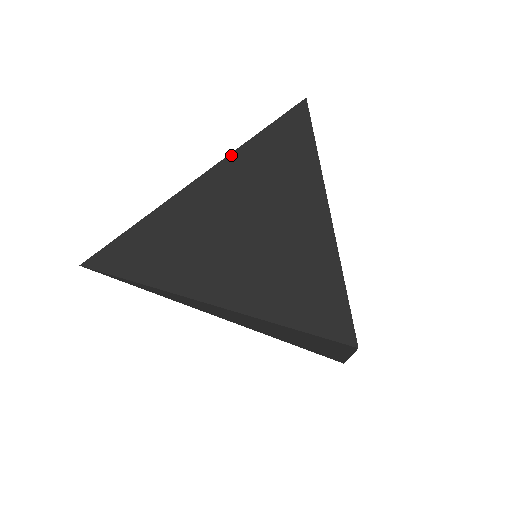
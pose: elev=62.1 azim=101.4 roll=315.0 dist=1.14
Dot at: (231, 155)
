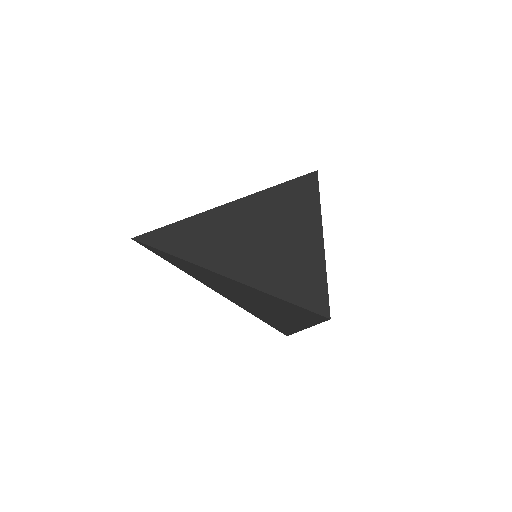
Dot at: (263, 191)
